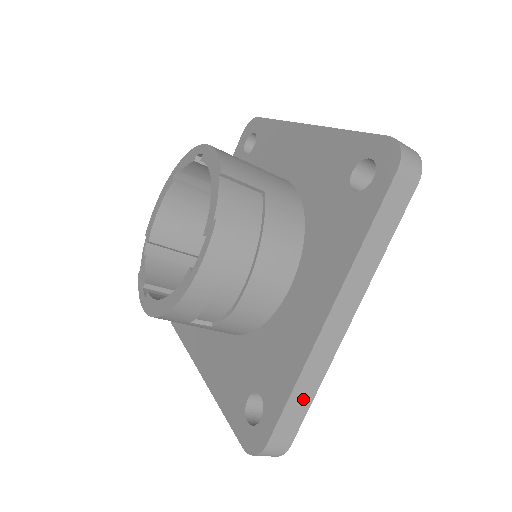
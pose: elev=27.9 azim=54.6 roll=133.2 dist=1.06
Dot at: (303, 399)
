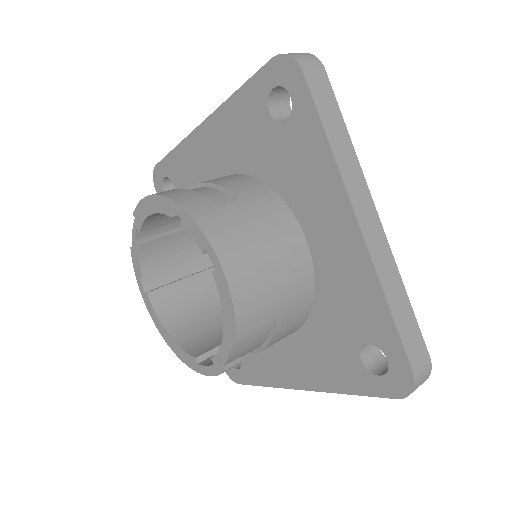
Dot at: occluded
